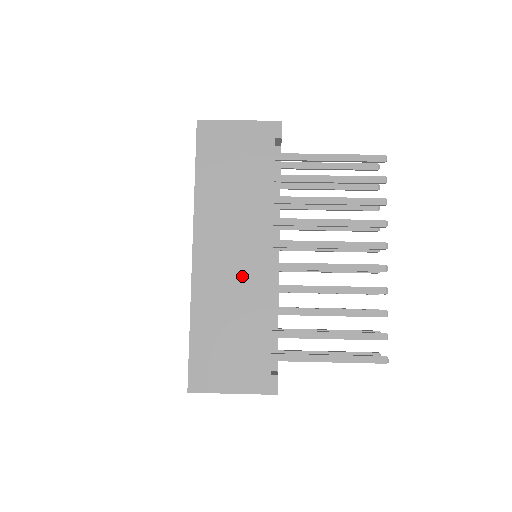
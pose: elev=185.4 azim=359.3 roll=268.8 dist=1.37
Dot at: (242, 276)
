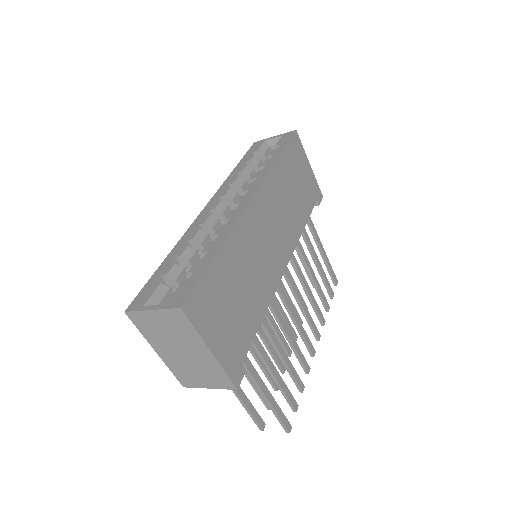
Dot at: (267, 257)
